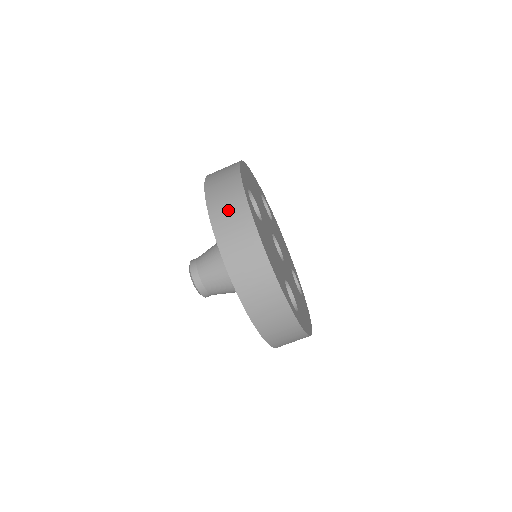
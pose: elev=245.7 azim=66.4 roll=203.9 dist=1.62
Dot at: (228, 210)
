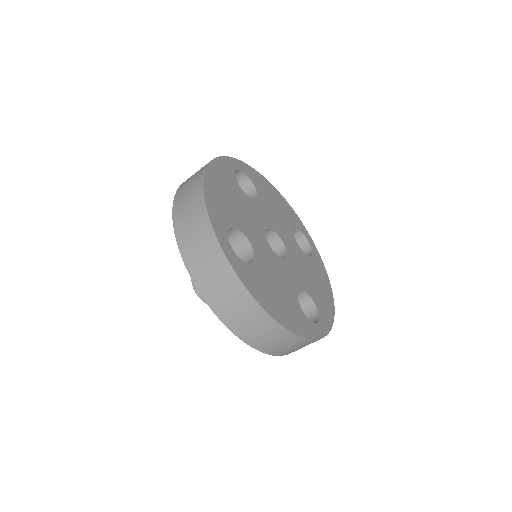
Dot at: (219, 287)
